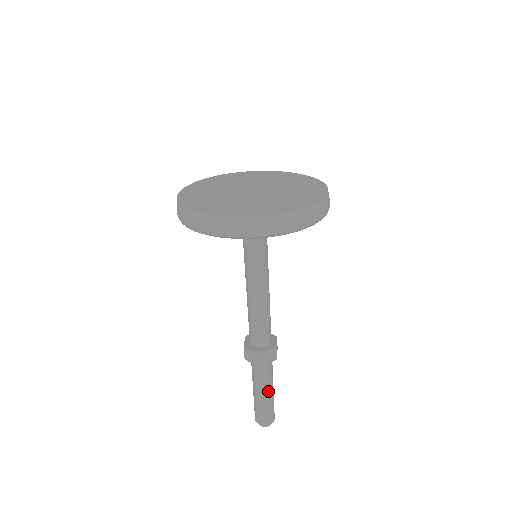
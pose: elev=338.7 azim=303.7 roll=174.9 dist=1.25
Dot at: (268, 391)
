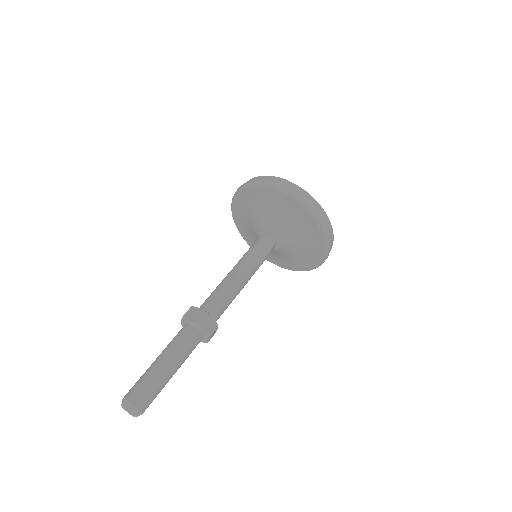
Dot at: (164, 358)
